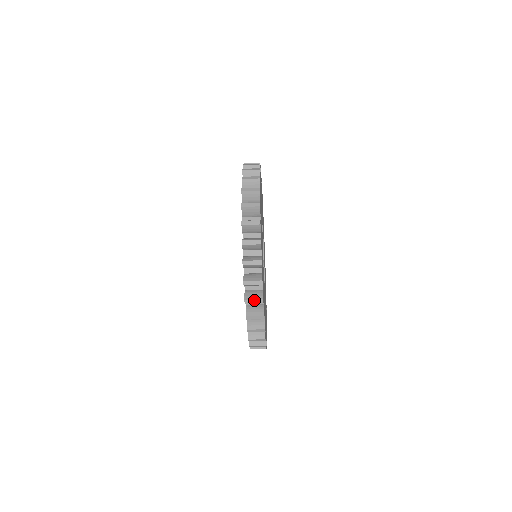
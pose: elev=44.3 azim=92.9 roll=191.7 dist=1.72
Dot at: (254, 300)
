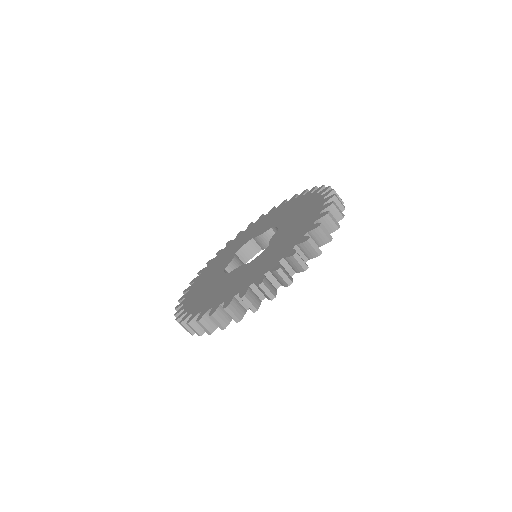
Dot at: (269, 290)
